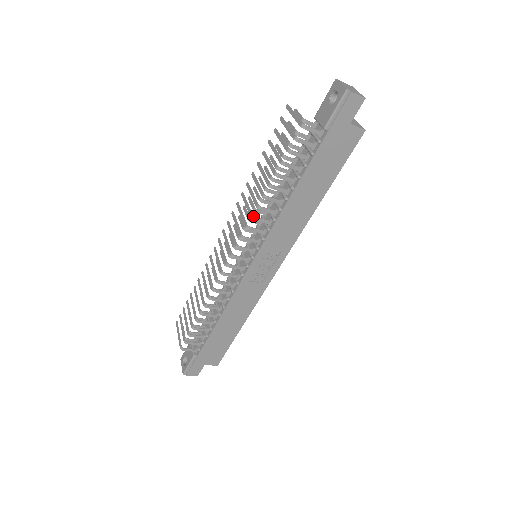
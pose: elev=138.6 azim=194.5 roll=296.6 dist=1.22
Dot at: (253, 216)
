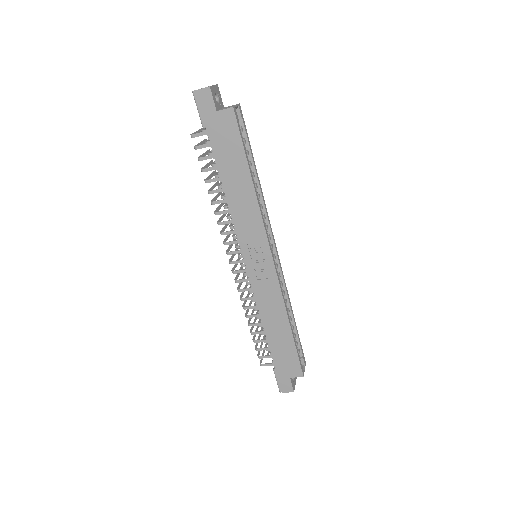
Dot at: (217, 223)
